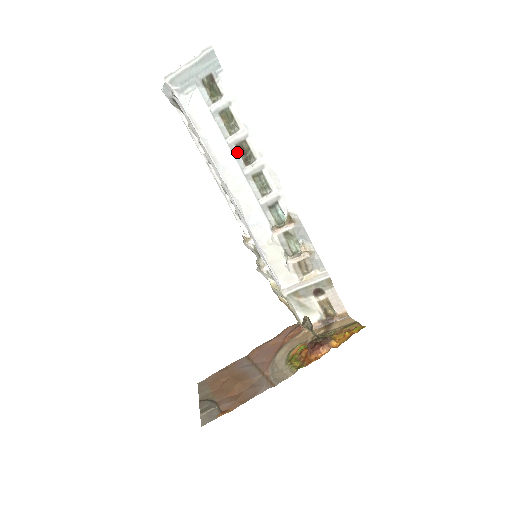
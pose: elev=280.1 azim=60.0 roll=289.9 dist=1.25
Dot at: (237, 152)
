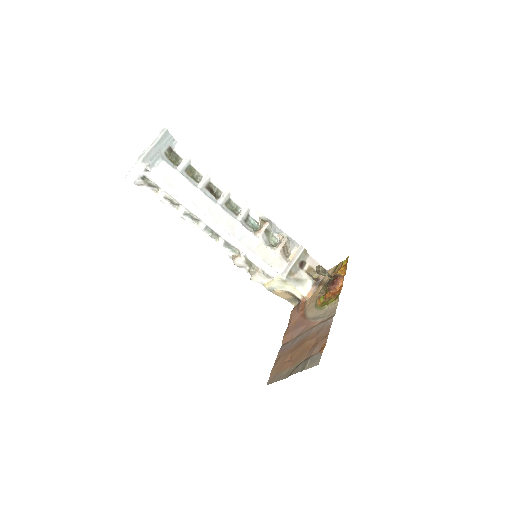
Dot at: (208, 192)
